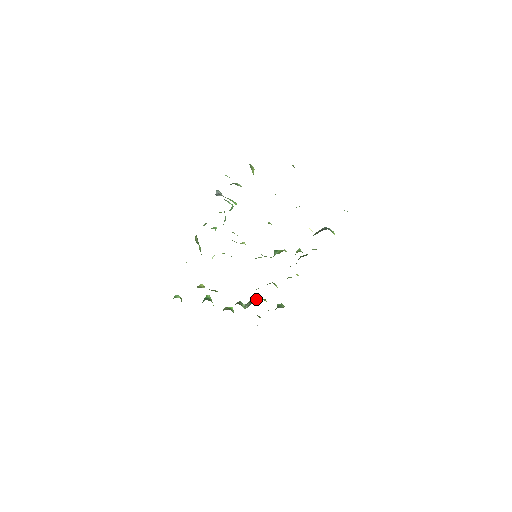
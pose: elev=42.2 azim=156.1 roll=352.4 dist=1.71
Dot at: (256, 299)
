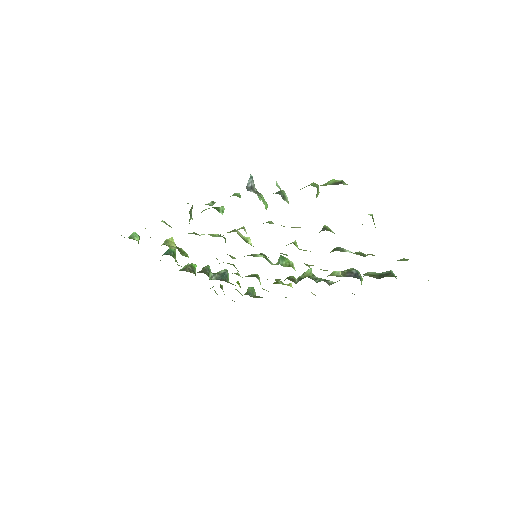
Dot at: occluded
